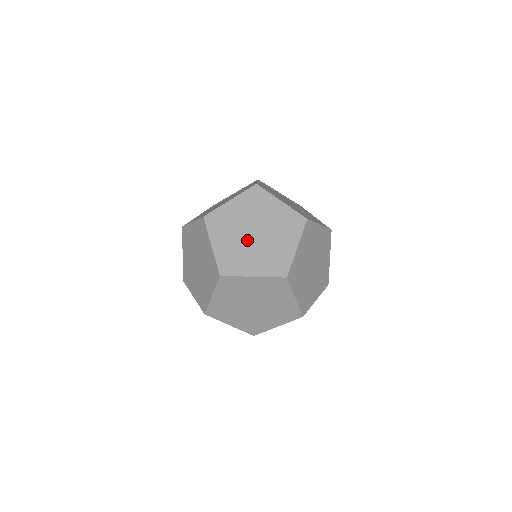
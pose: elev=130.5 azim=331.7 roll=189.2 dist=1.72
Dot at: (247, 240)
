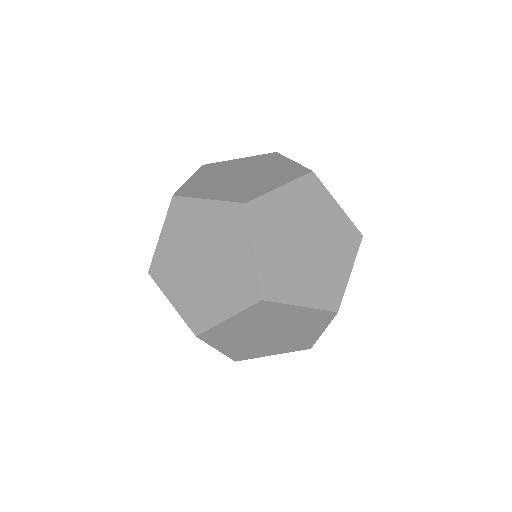
Dot at: (199, 275)
